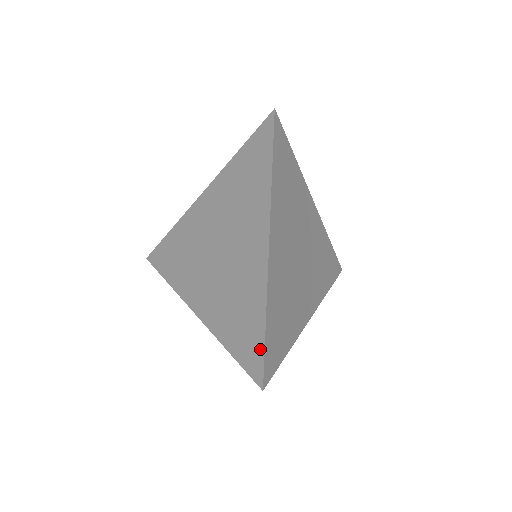
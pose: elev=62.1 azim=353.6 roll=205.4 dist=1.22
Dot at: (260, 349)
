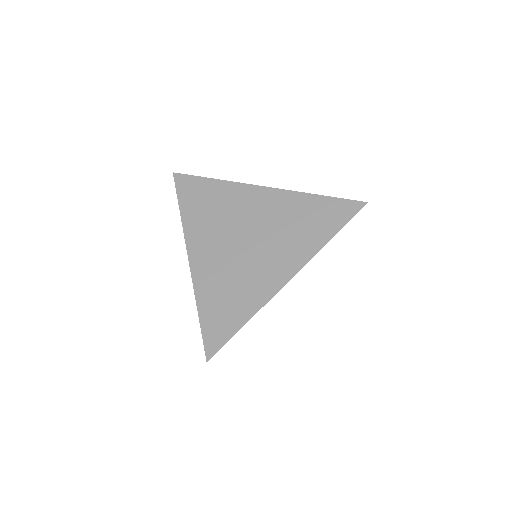
Dot at: (227, 336)
